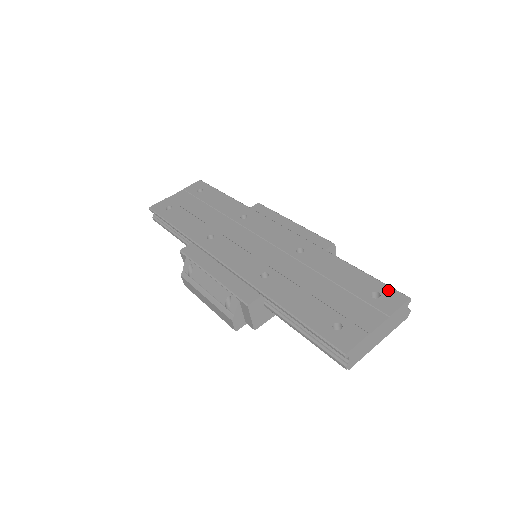
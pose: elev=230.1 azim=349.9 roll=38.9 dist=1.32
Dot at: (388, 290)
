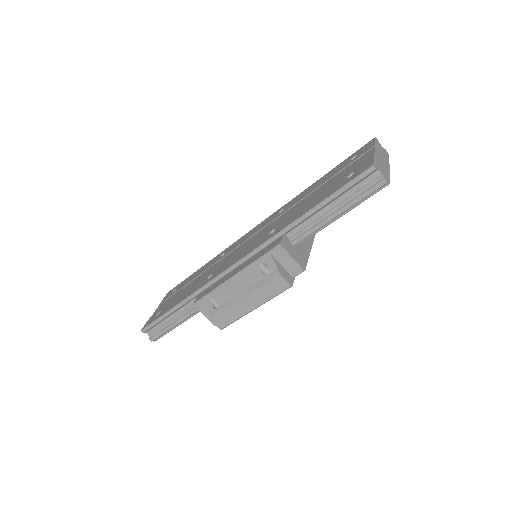
Dot at: (358, 151)
